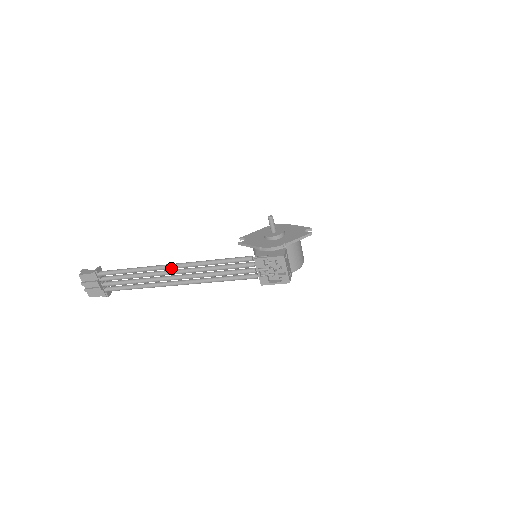
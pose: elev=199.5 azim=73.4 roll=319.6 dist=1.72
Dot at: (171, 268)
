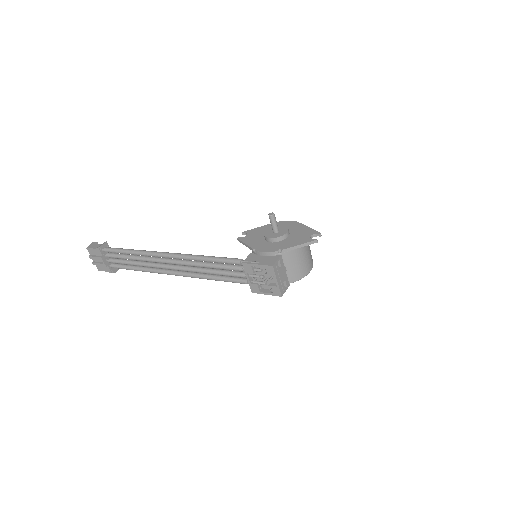
Dot at: (164, 257)
